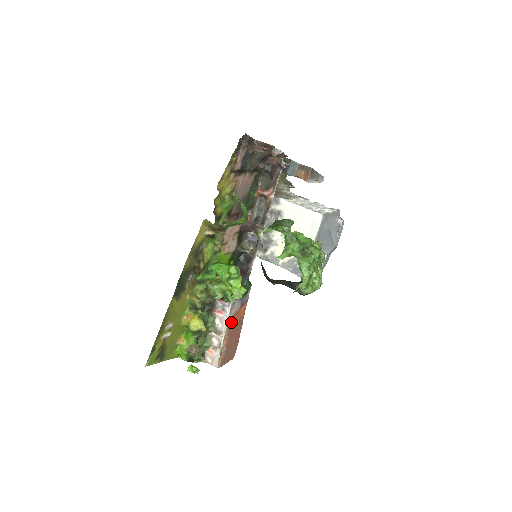
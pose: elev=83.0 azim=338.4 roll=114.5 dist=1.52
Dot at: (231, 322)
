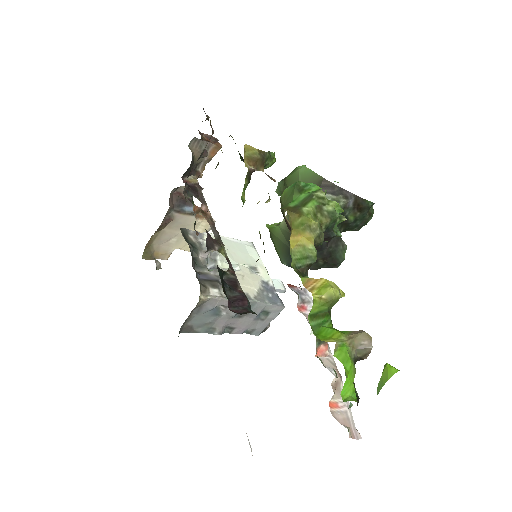
Dot at: occluded
